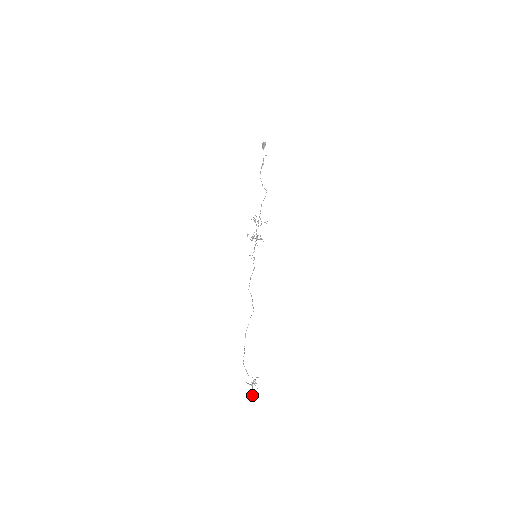
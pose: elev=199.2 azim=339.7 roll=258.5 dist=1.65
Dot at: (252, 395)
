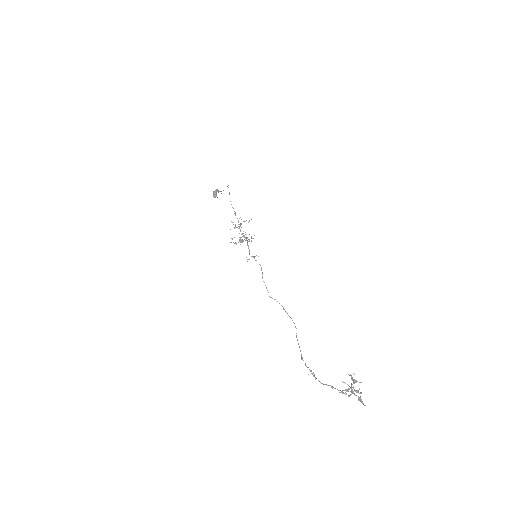
Dot at: occluded
